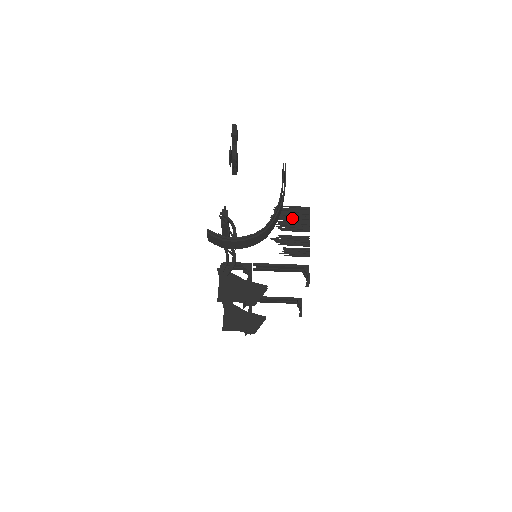
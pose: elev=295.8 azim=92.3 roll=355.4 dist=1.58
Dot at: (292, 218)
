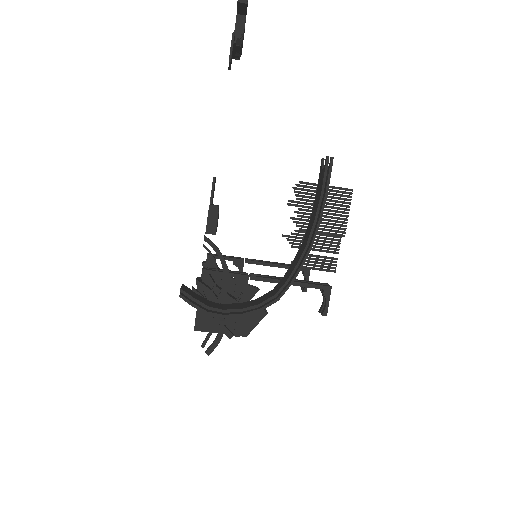
Dot at: occluded
